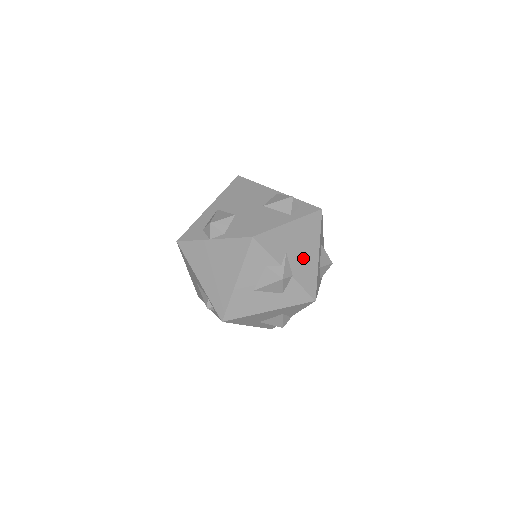
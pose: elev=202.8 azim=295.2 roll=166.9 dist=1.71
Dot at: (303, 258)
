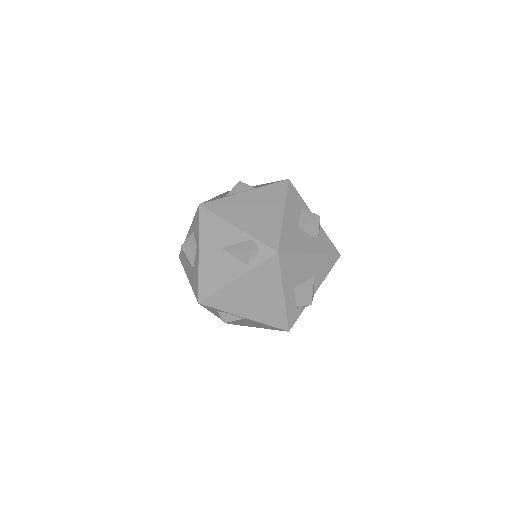
Dot at: occluded
